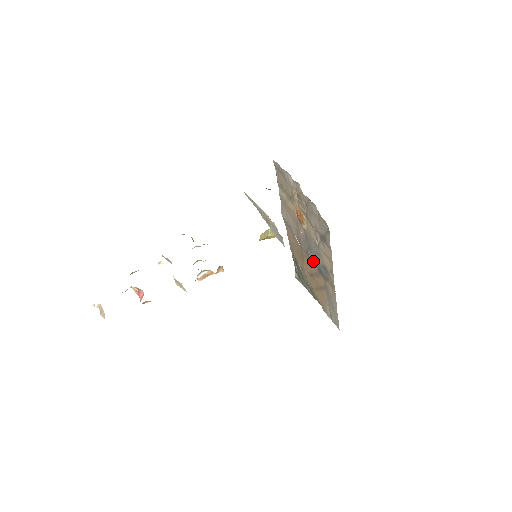
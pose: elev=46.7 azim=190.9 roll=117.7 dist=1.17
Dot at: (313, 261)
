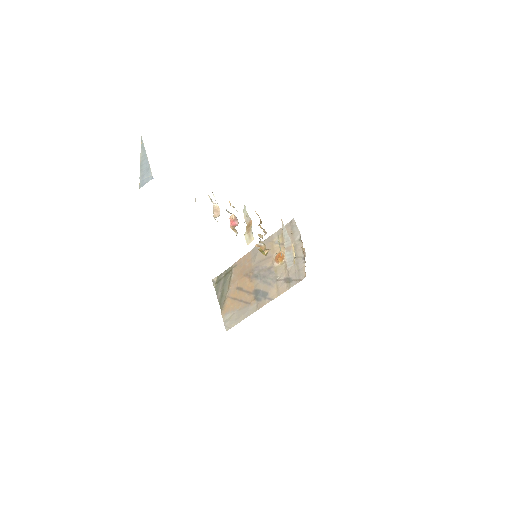
Dot at: (256, 284)
